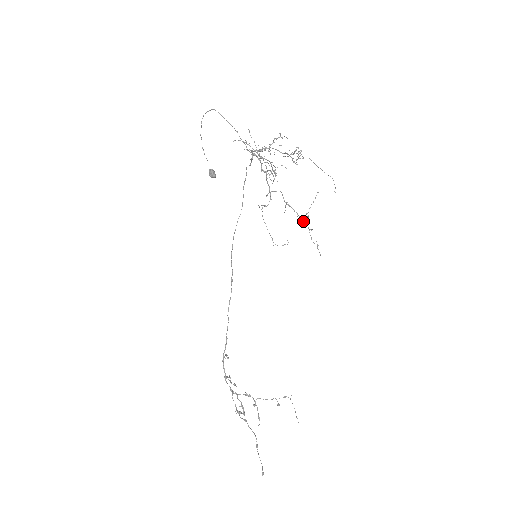
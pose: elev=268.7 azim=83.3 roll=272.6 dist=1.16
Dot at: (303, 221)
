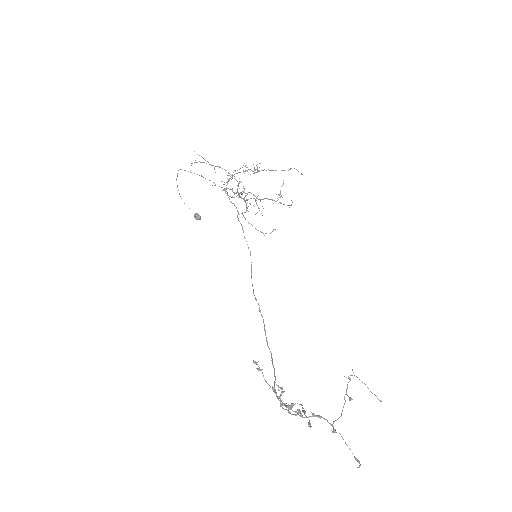
Dot at: (280, 203)
